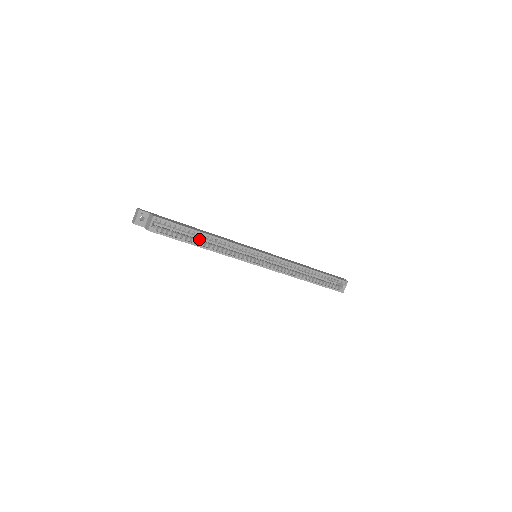
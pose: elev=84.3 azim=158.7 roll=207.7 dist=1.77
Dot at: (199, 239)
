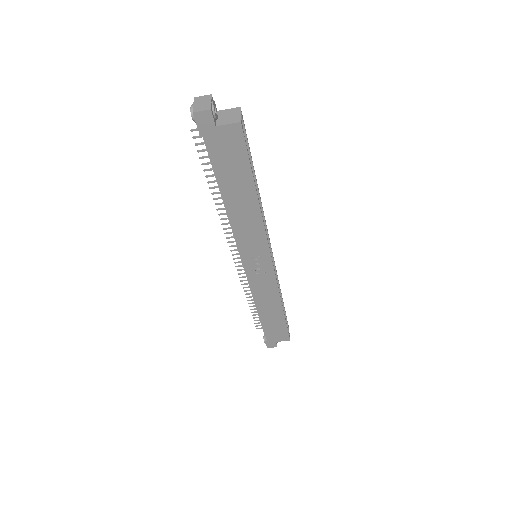
Dot at: occluded
